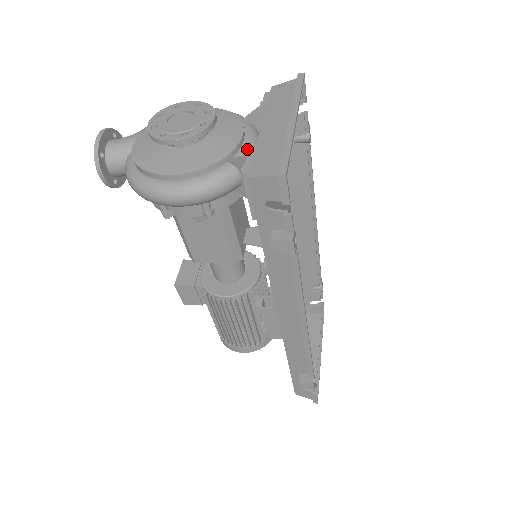
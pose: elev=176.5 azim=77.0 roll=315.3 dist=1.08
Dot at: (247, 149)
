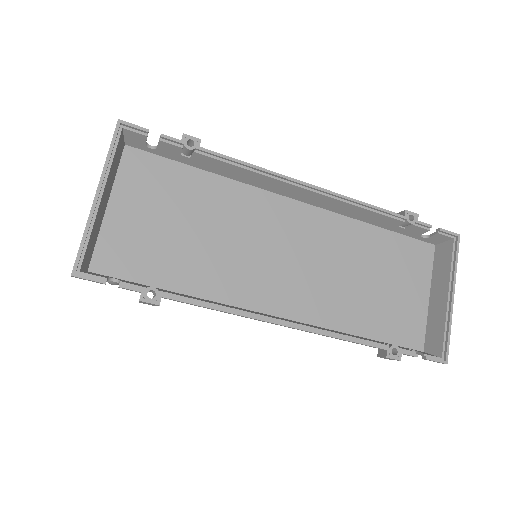
Dot at: occluded
